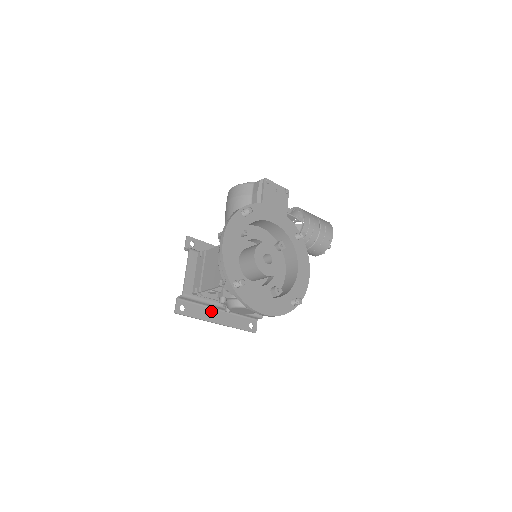
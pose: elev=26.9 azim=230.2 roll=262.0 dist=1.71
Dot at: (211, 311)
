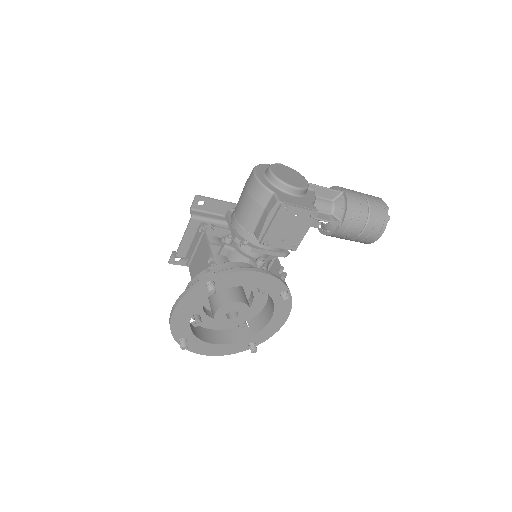
Dot at: occluded
